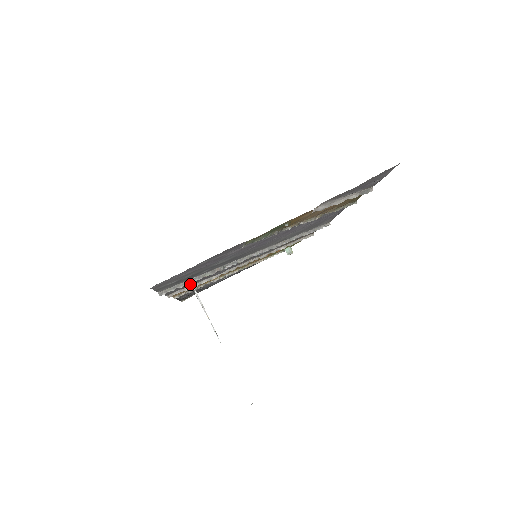
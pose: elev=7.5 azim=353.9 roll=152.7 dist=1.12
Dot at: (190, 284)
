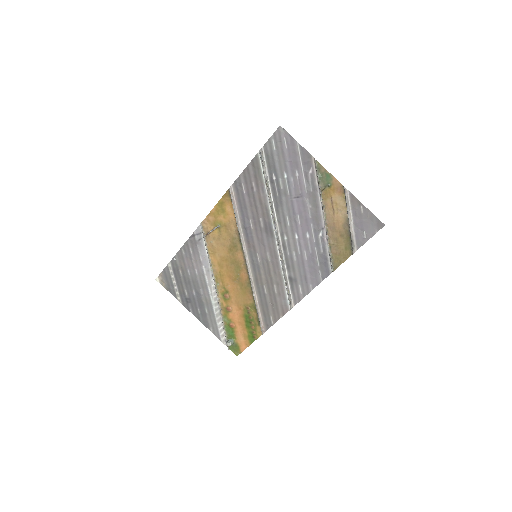
Dot at: (240, 199)
